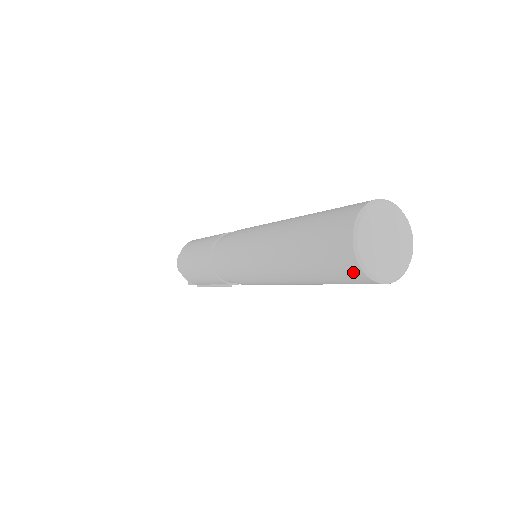
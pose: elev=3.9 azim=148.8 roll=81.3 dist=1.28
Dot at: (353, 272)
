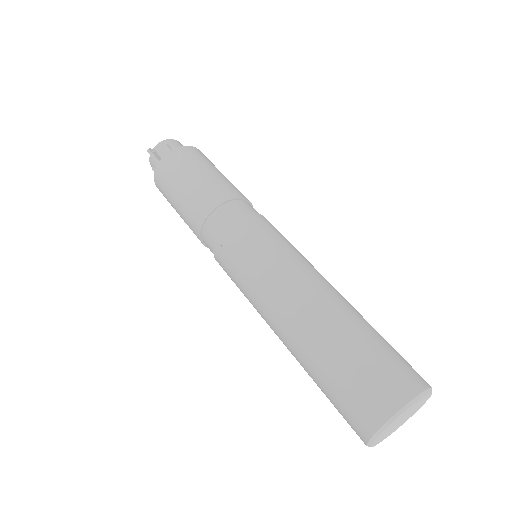
Dot at: occluded
